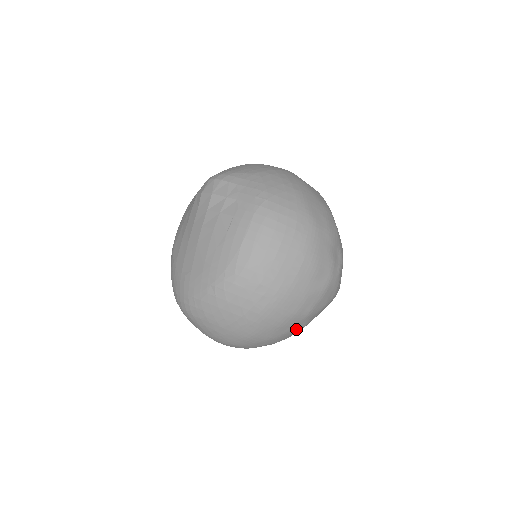
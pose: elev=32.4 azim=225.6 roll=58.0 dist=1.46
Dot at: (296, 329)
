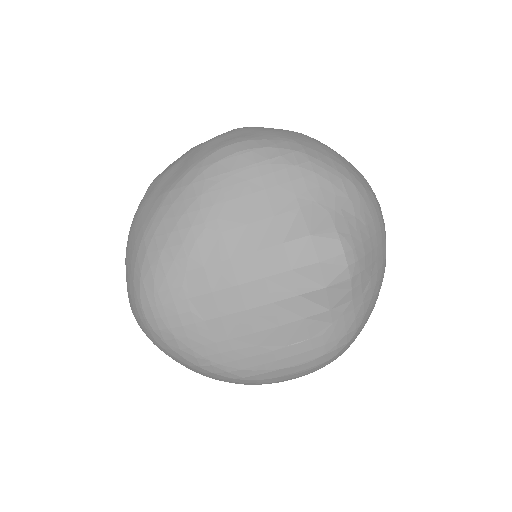
Dot at: occluded
